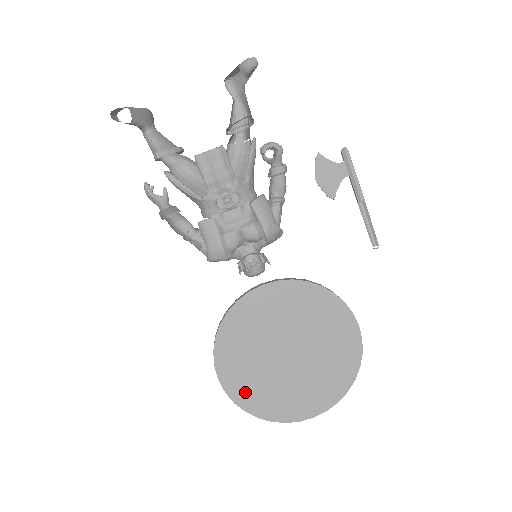
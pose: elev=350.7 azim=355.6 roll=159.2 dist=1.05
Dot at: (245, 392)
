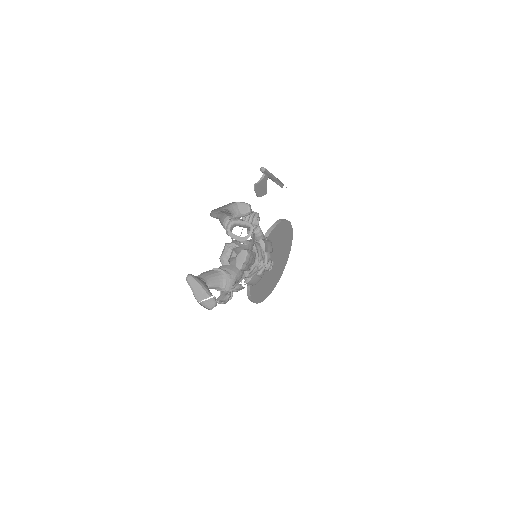
Dot at: (265, 293)
